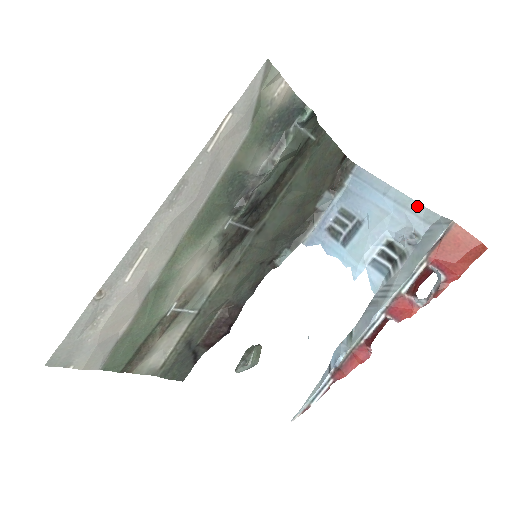
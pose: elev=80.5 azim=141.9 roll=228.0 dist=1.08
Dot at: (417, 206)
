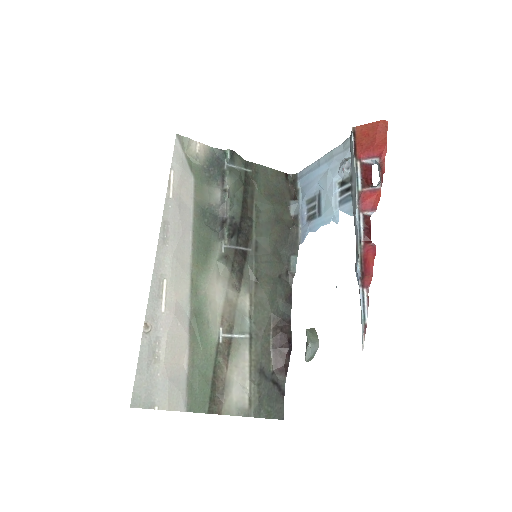
Dot at: (337, 149)
